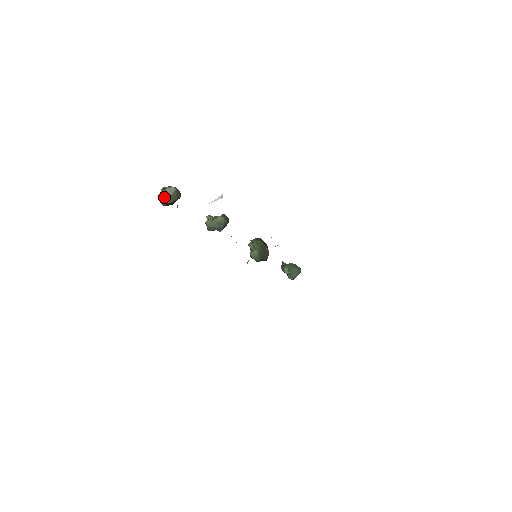
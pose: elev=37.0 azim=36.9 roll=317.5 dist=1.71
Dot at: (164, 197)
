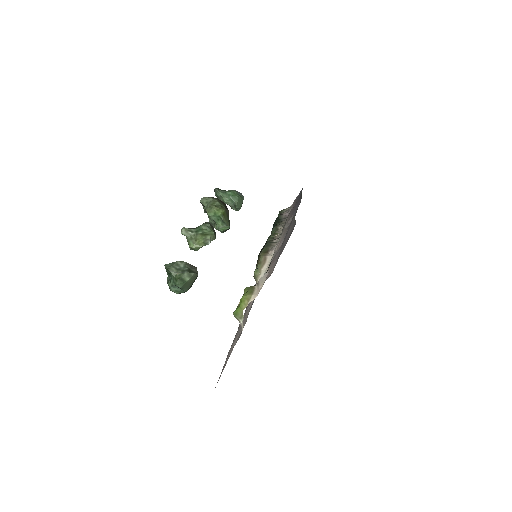
Dot at: (184, 289)
